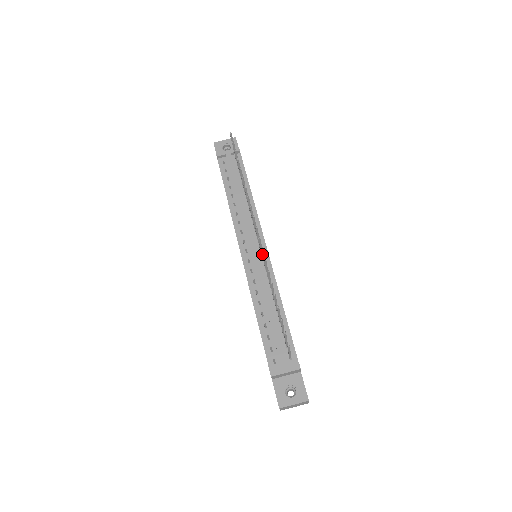
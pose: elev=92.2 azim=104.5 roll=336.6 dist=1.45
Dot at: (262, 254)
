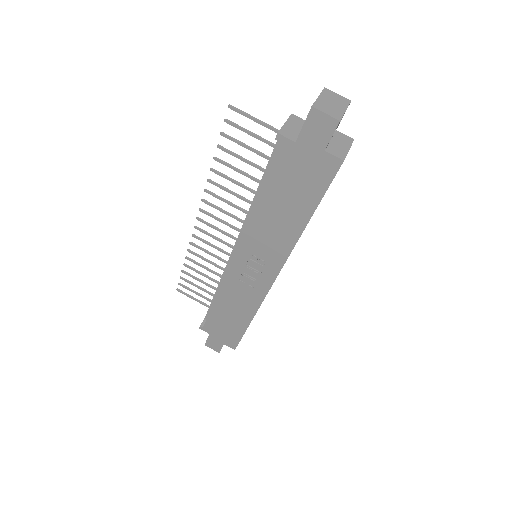
Dot at: (213, 207)
